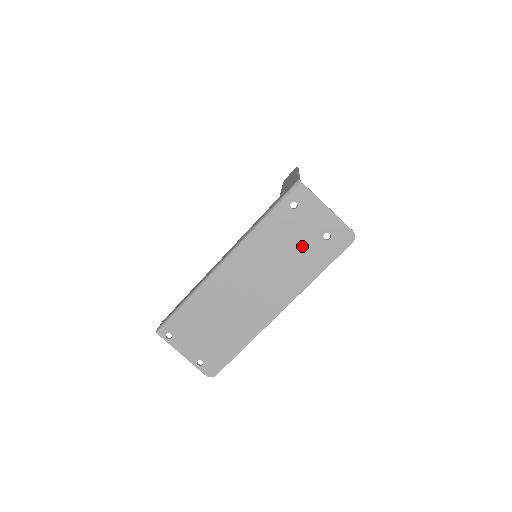
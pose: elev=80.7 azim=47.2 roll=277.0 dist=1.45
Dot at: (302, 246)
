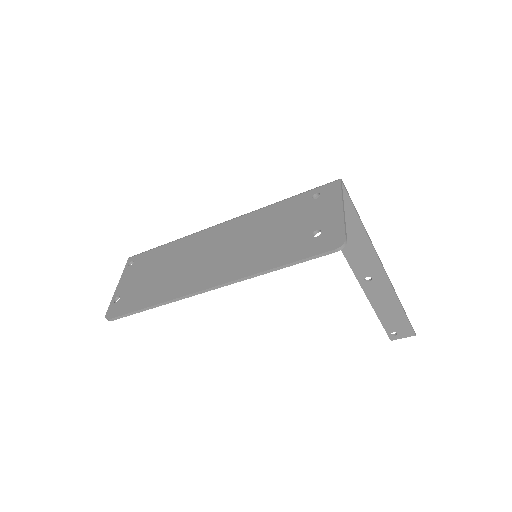
Dot at: (288, 233)
